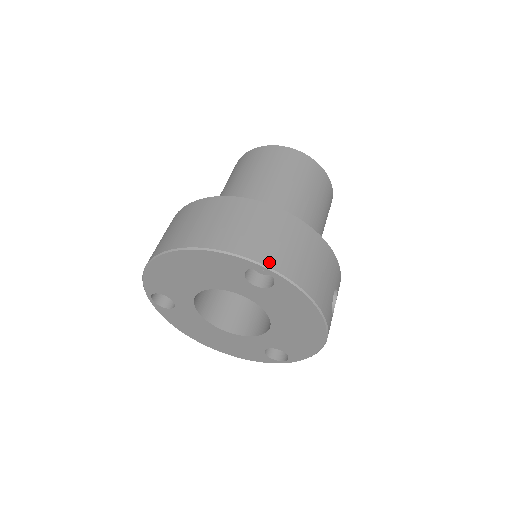
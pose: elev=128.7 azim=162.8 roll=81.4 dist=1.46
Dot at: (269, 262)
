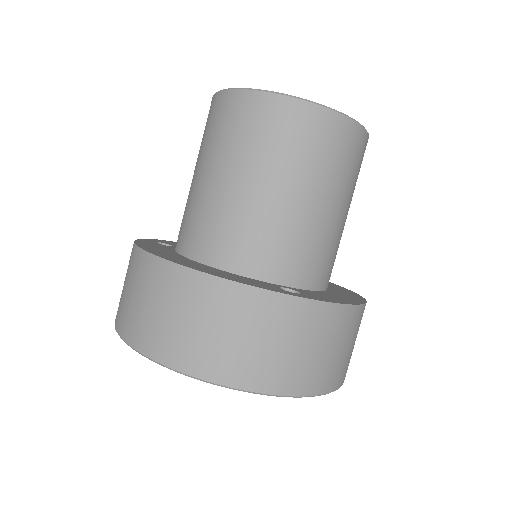
Dot at: (277, 388)
